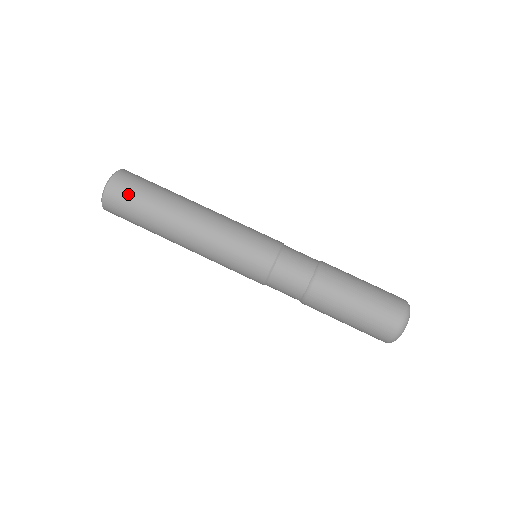
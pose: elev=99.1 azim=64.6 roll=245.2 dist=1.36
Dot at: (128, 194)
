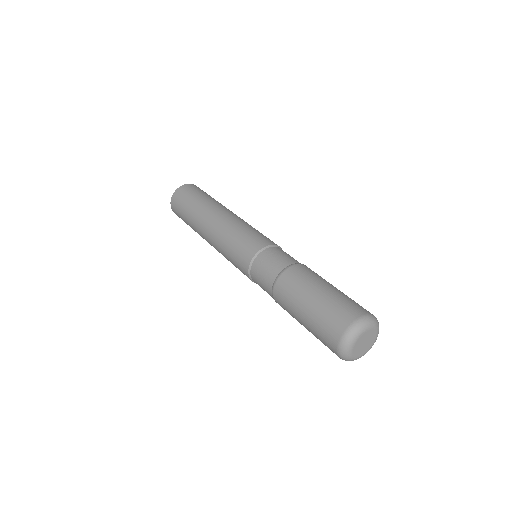
Dot at: (193, 191)
